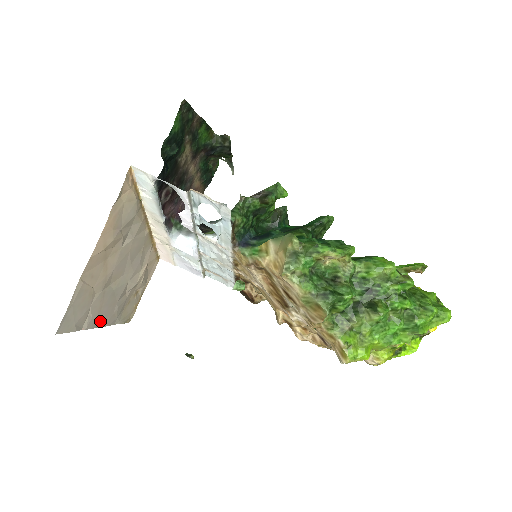
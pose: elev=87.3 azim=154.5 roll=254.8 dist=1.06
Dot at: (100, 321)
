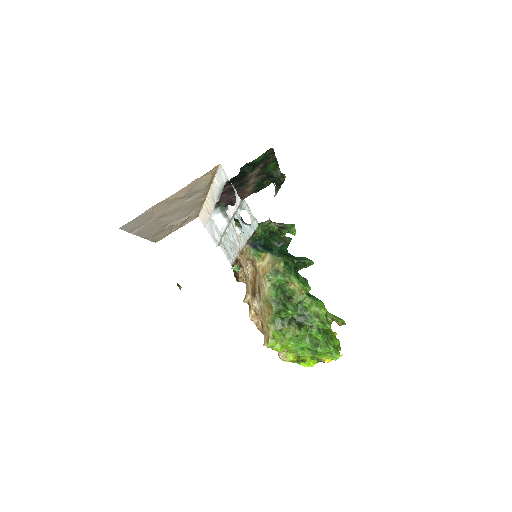
Dot at: (143, 233)
